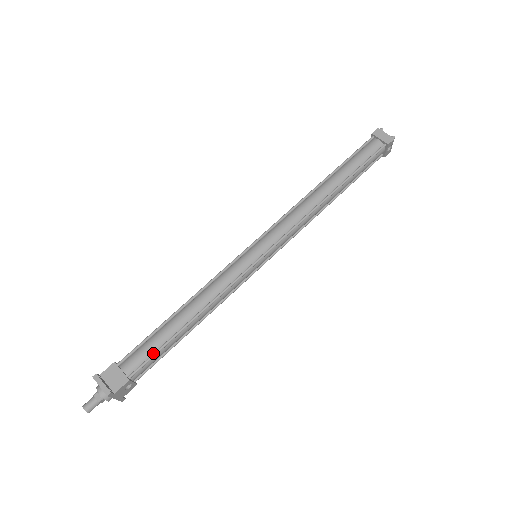
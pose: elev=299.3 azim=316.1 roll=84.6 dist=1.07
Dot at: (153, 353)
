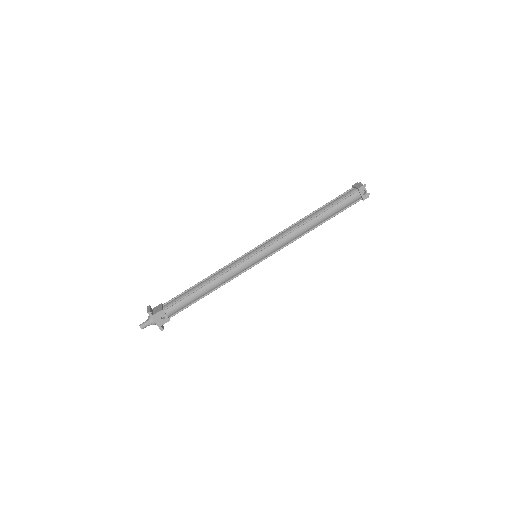
Dot at: (179, 299)
